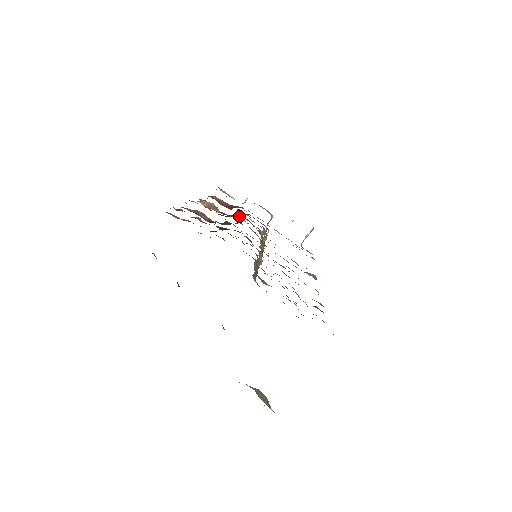
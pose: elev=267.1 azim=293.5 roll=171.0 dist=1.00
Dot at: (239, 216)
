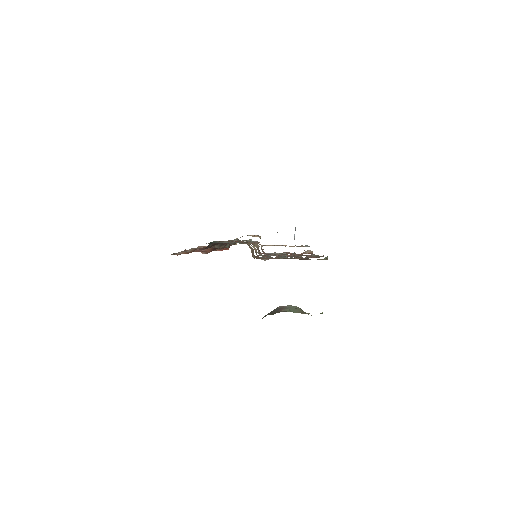
Dot at: occluded
